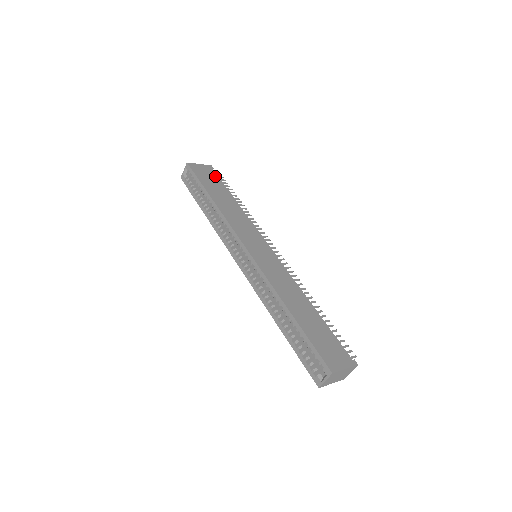
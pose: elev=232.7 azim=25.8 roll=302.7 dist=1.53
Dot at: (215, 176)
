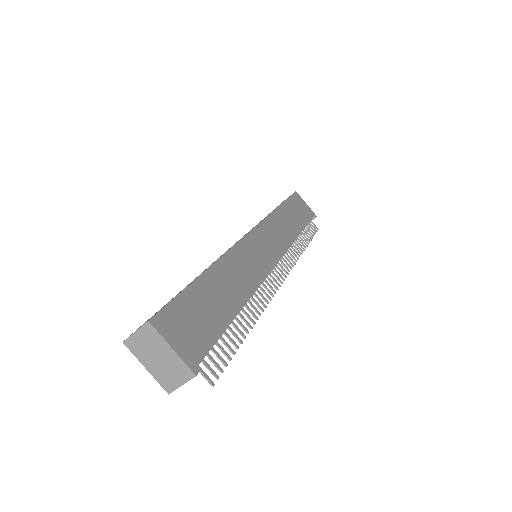
Dot at: (308, 216)
